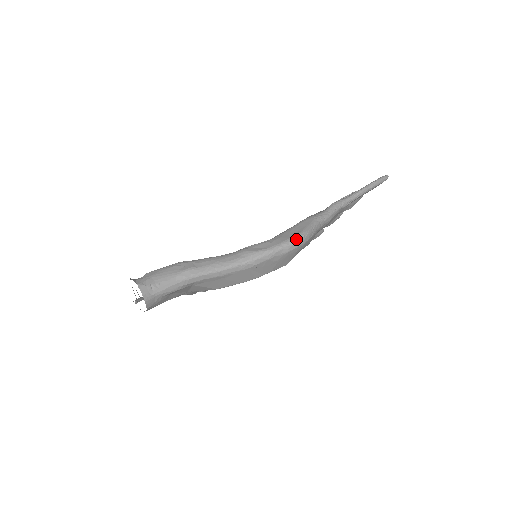
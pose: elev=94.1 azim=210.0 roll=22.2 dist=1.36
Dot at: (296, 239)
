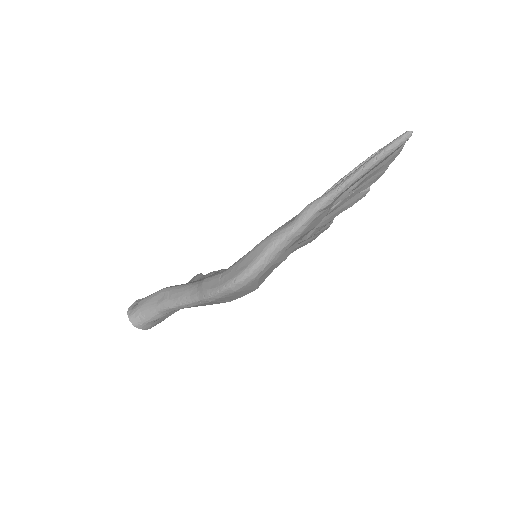
Dot at: (238, 280)
